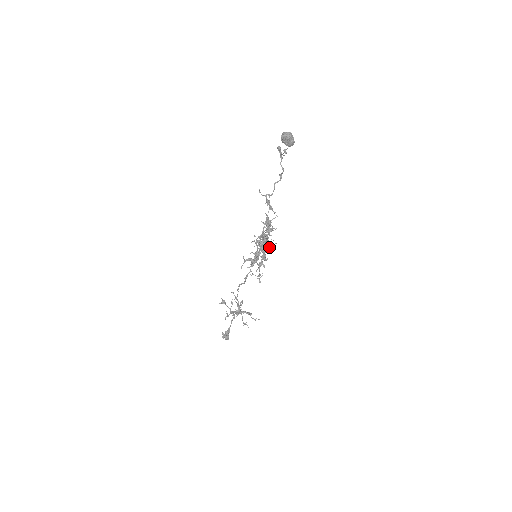
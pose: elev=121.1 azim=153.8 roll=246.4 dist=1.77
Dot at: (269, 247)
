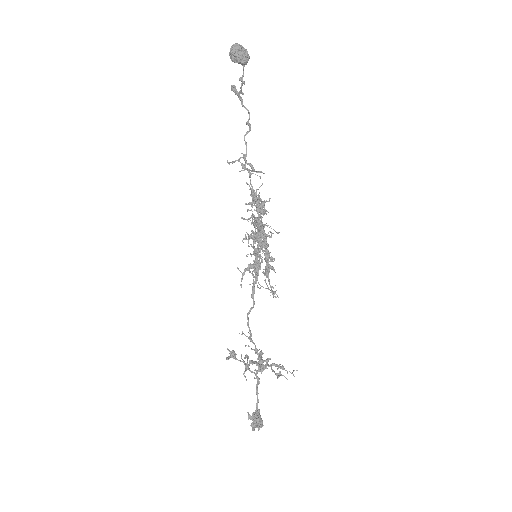
Dot at: (270, 236)
